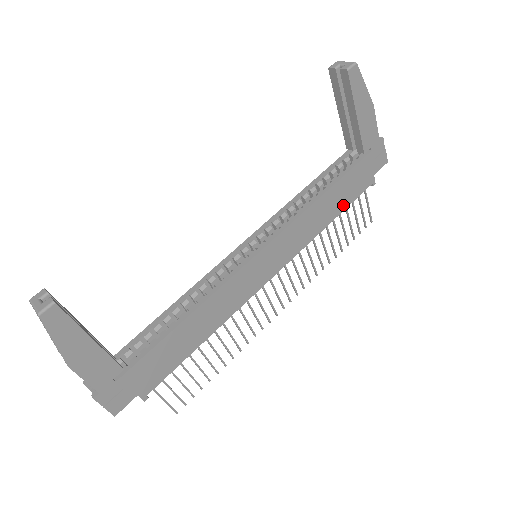
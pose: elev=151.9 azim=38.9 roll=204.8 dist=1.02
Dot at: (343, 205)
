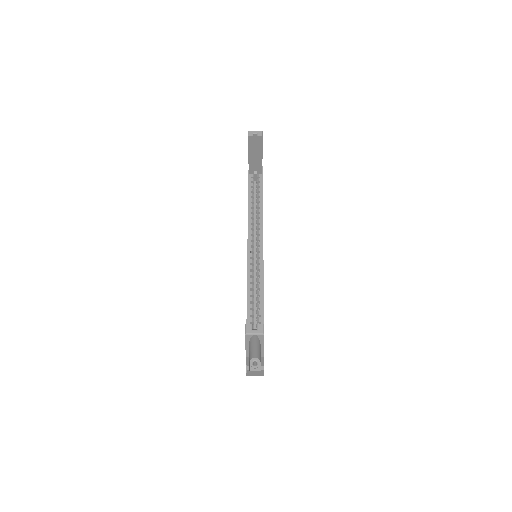
Dot at: occluded
